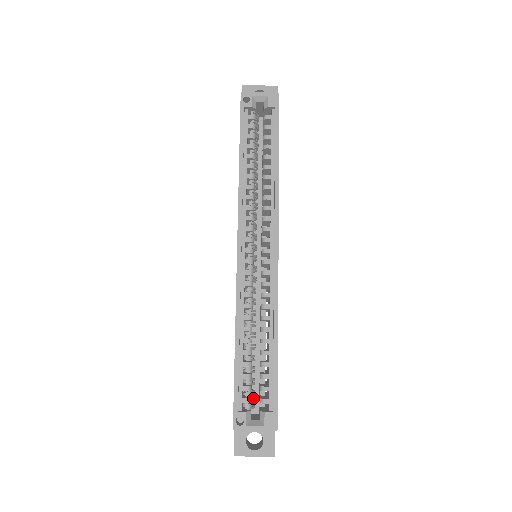
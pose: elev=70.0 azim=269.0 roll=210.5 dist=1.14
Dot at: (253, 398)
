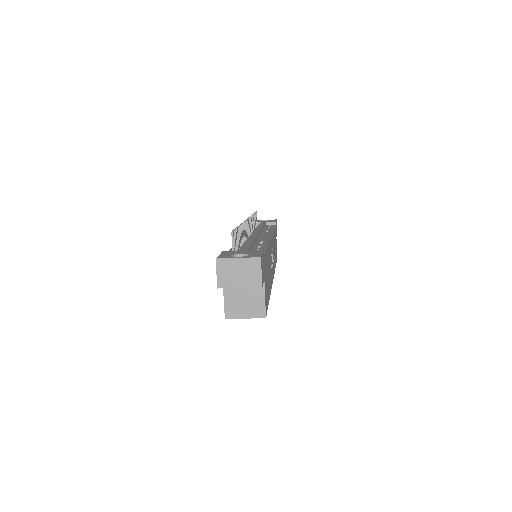
Dot at: occluded
